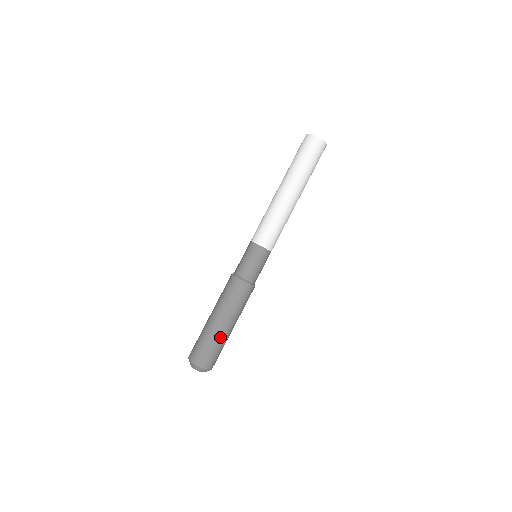
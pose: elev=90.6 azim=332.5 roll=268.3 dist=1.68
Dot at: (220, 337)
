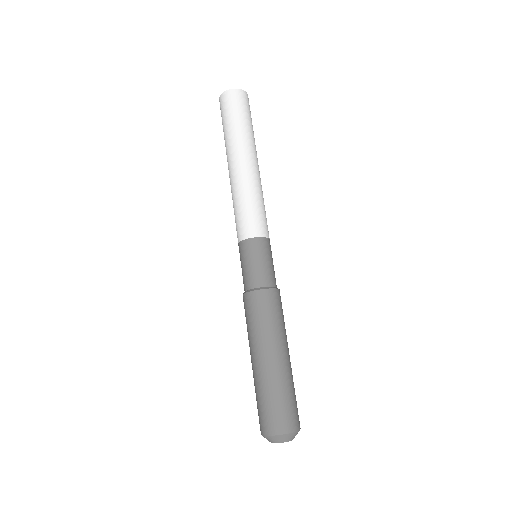
Dot at: (292, 375)
